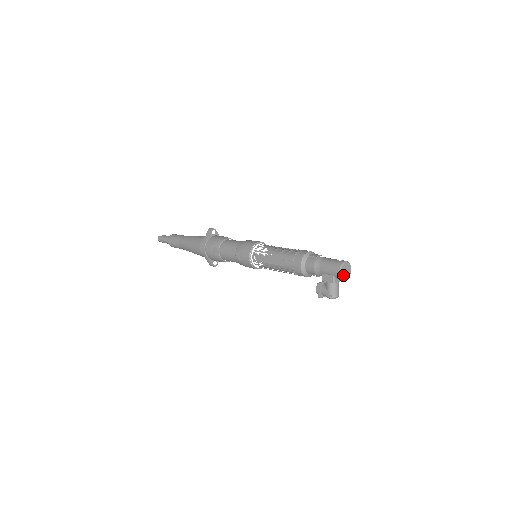
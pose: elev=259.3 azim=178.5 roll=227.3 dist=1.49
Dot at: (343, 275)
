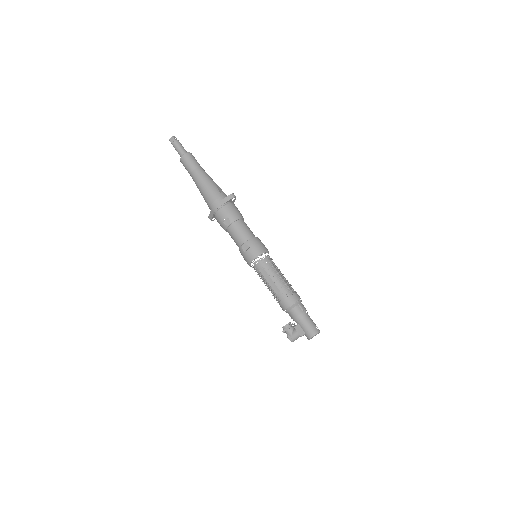
Dot at: (311, 338)
